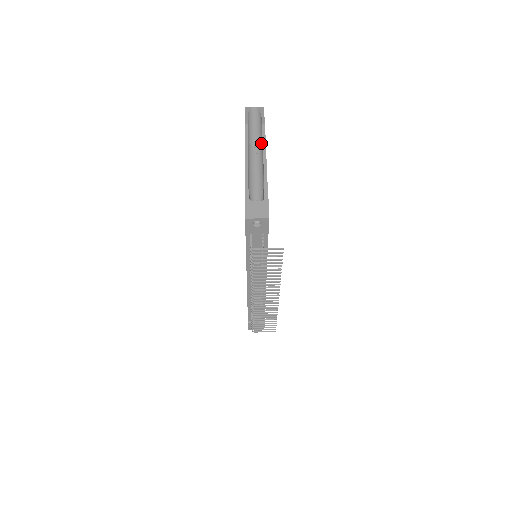
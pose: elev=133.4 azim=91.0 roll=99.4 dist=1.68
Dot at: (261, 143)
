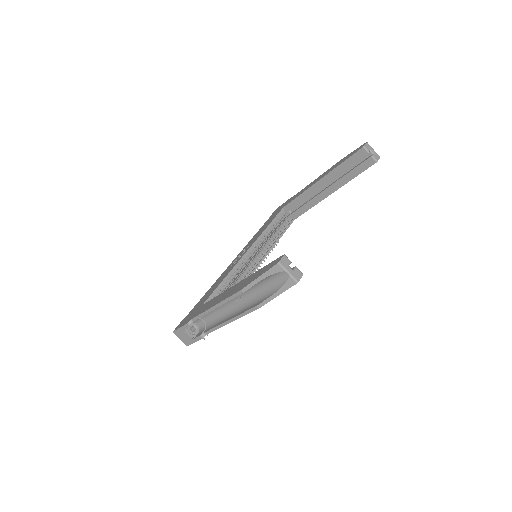
Dot at: (245, 306)
